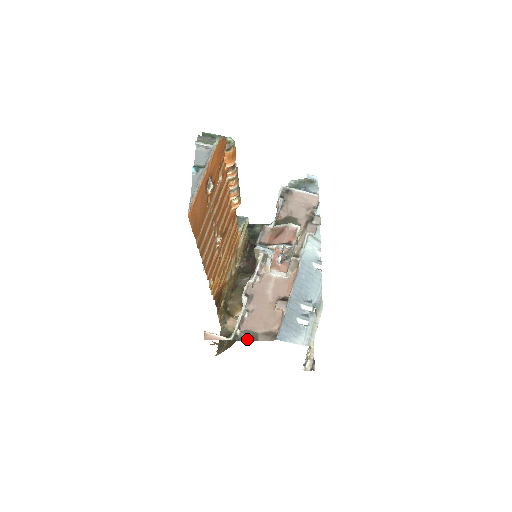
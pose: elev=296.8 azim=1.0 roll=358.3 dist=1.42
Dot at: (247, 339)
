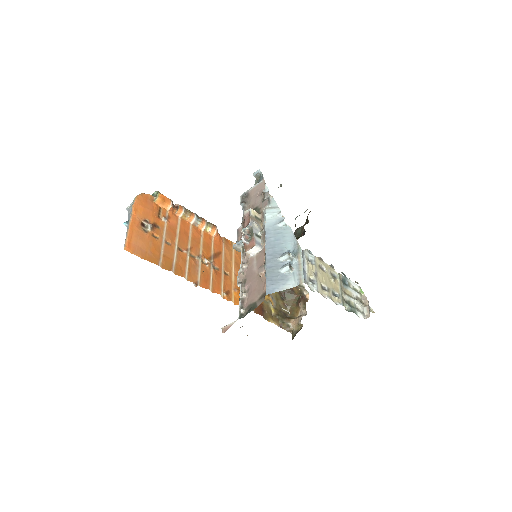
Dot at: (249, 311)
